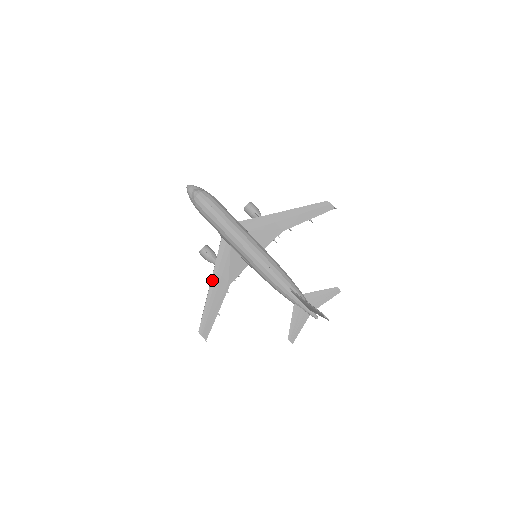
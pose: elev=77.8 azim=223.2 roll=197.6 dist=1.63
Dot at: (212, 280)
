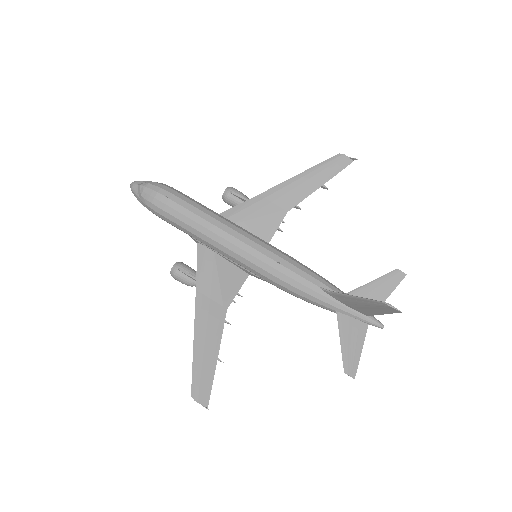
Dot at: (196, 308)
